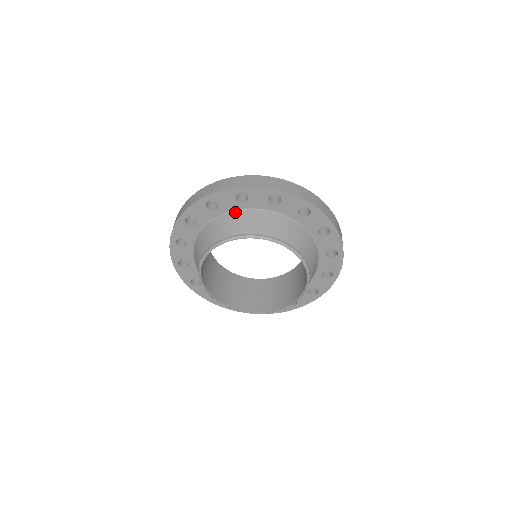
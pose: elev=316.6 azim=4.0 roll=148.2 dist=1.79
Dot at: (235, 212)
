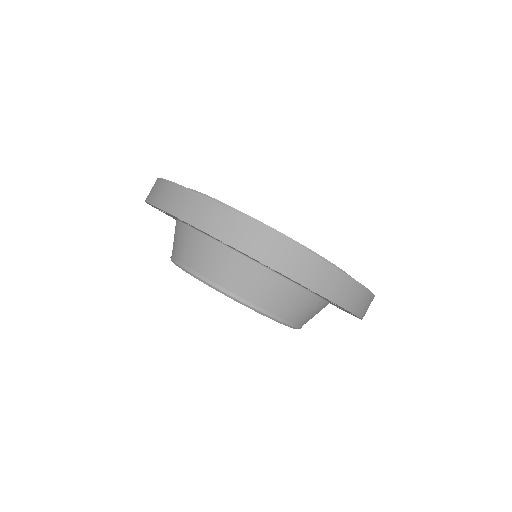
Dot at: (177, 222)
